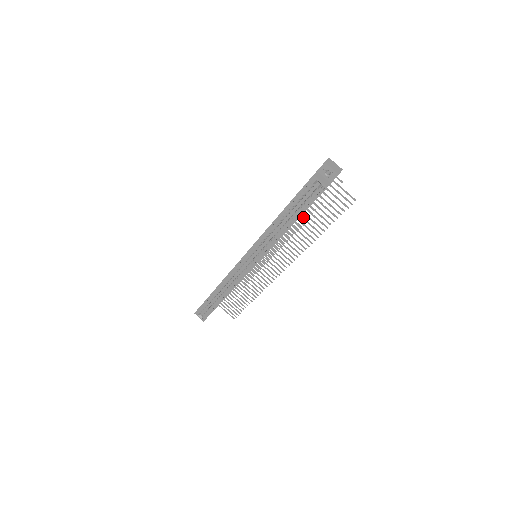
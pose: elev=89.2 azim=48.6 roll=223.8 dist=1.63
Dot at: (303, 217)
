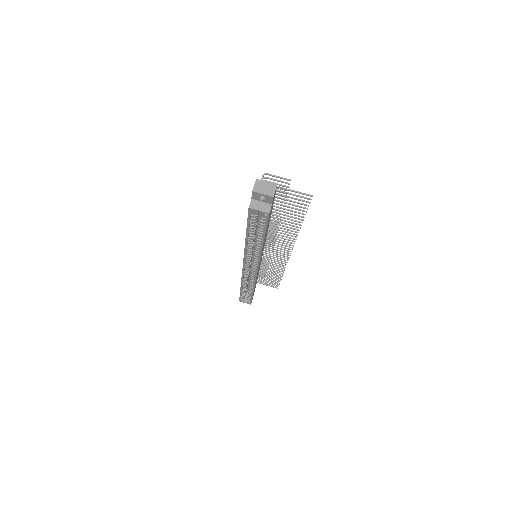
Dot at: occluded
